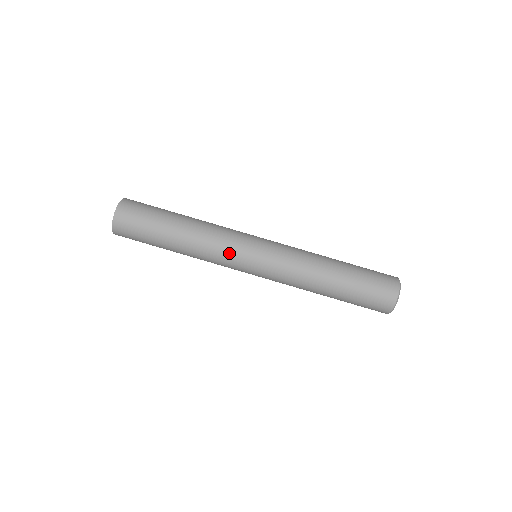
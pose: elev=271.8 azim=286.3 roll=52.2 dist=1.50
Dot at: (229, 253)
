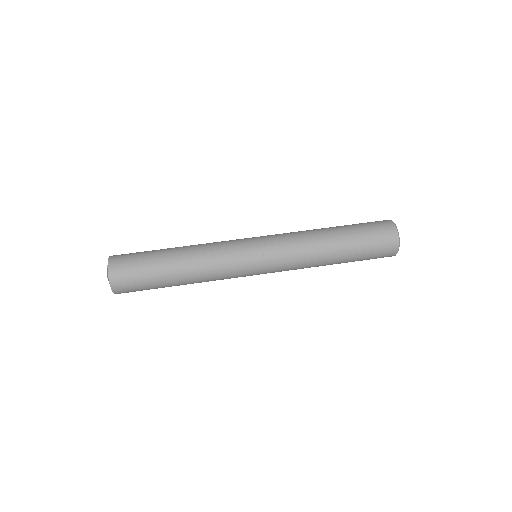
Dot at: (232, 264)
